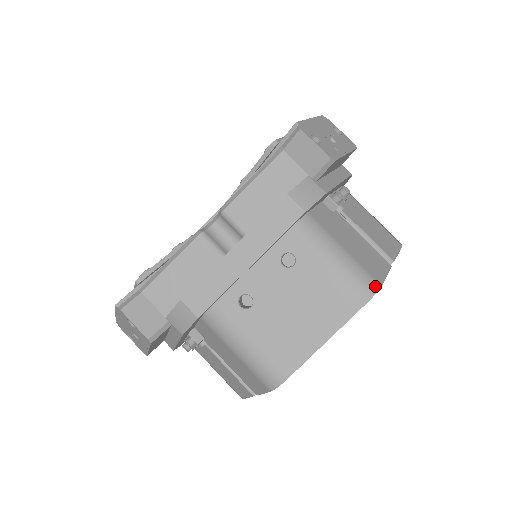
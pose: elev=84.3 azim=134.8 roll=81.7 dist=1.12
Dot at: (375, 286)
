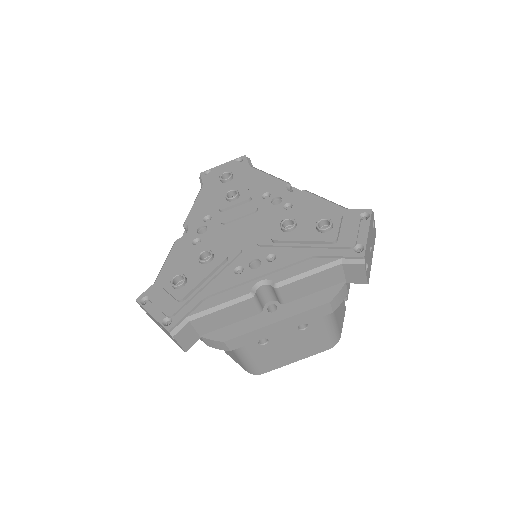
Dot at: (338, 339)
